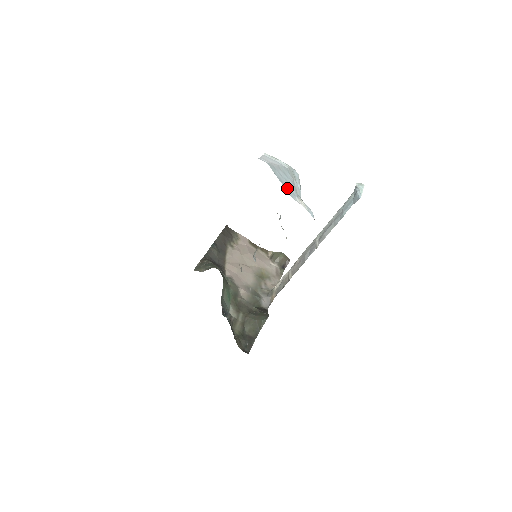
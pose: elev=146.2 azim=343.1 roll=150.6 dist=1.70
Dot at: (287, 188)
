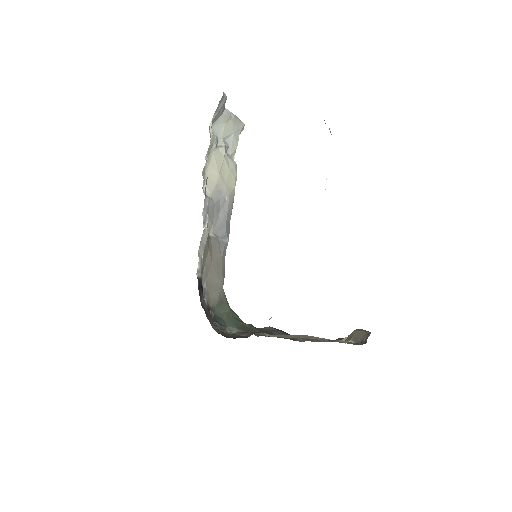
Dot at: occluded
